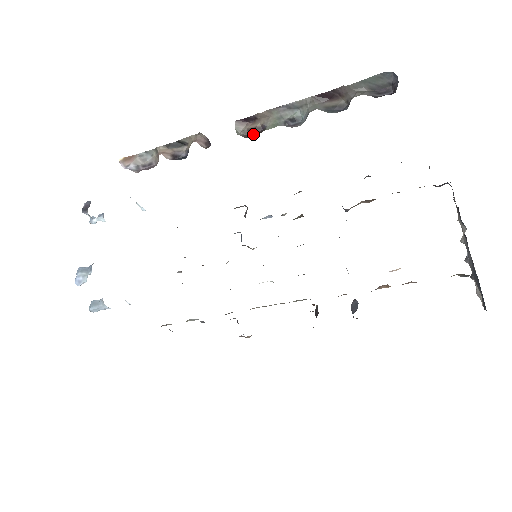
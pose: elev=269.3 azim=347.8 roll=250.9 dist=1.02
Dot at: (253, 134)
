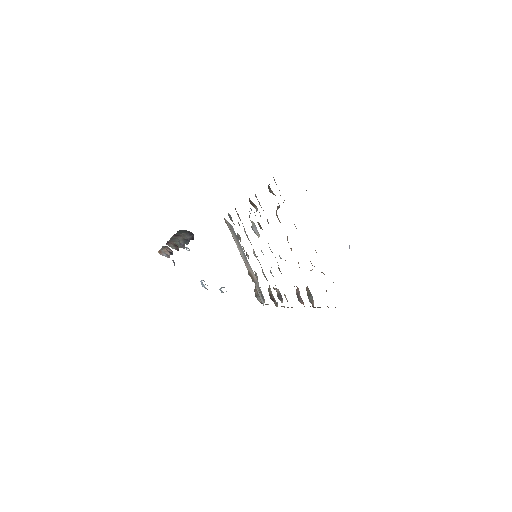
Dot at: occluded
